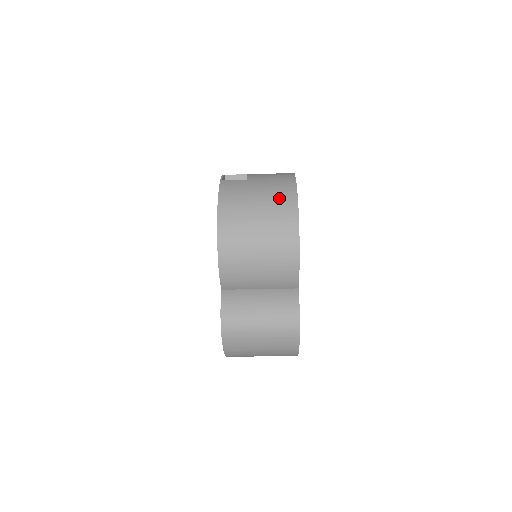
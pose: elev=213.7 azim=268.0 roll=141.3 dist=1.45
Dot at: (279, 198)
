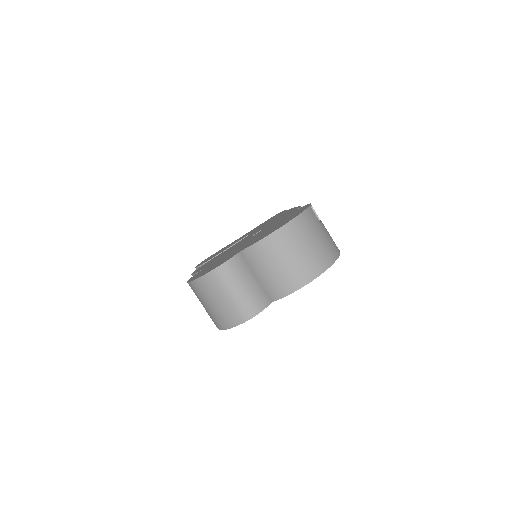
Dot at: (325, 253)
